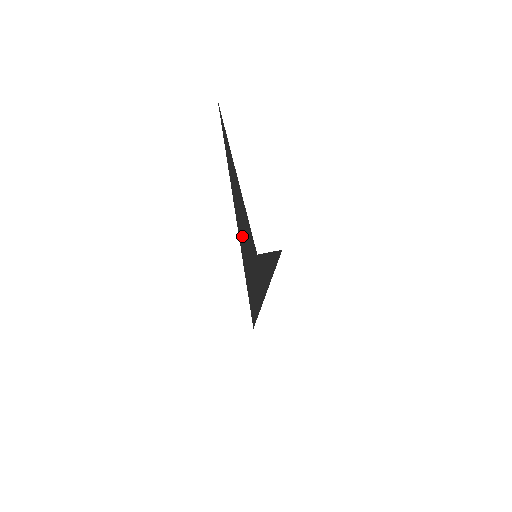
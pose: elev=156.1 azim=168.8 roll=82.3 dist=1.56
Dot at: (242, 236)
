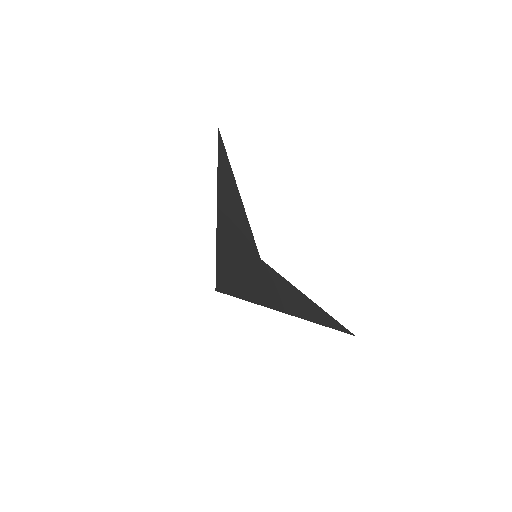
Dot at: (226, 214)
